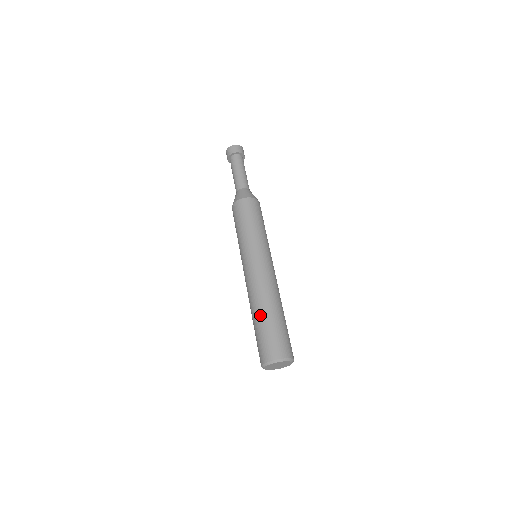
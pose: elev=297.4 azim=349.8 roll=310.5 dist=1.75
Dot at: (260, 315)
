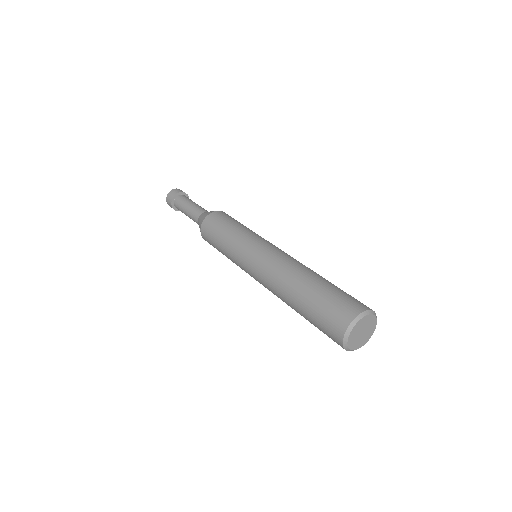
Dot at: (322, 277)
